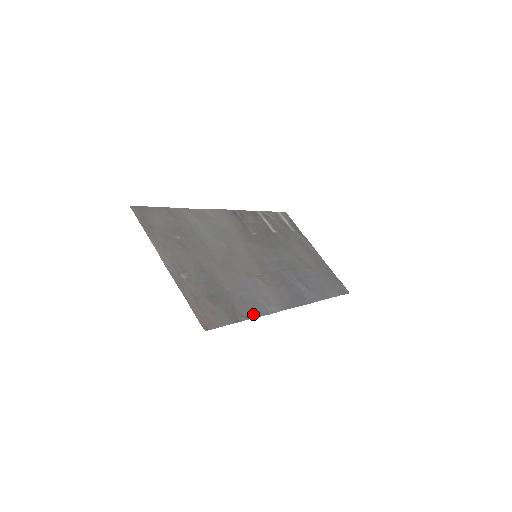
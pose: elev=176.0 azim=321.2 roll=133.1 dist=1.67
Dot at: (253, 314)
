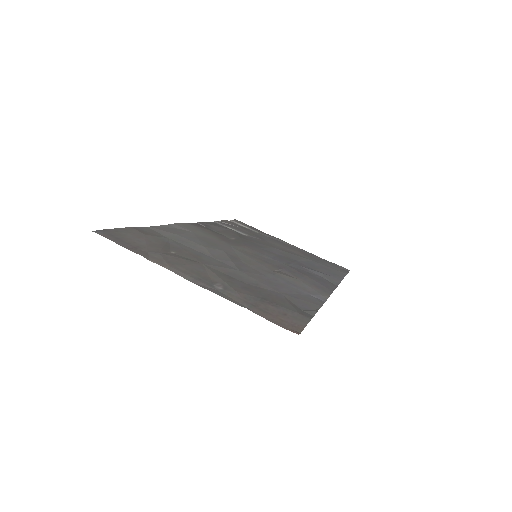
Dot at: (314, 306)
